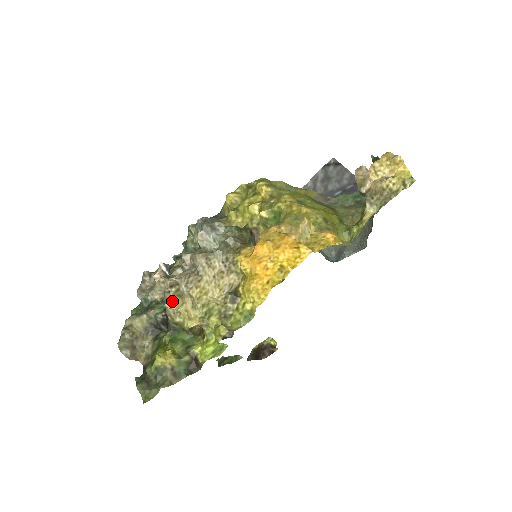
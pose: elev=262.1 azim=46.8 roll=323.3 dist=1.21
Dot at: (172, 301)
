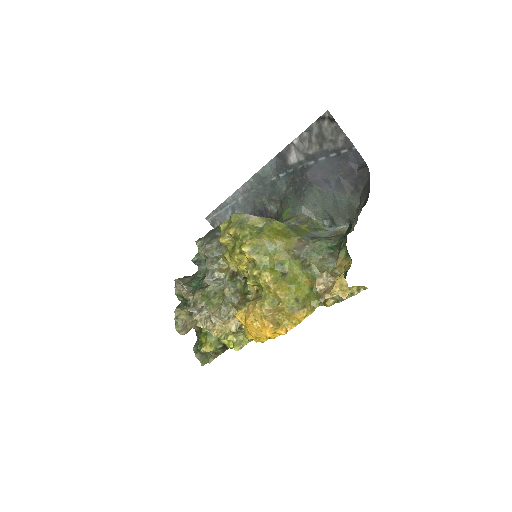
Dot at: (200, 323)
